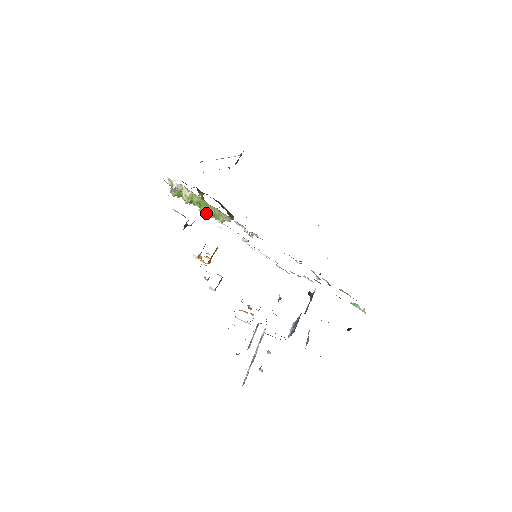
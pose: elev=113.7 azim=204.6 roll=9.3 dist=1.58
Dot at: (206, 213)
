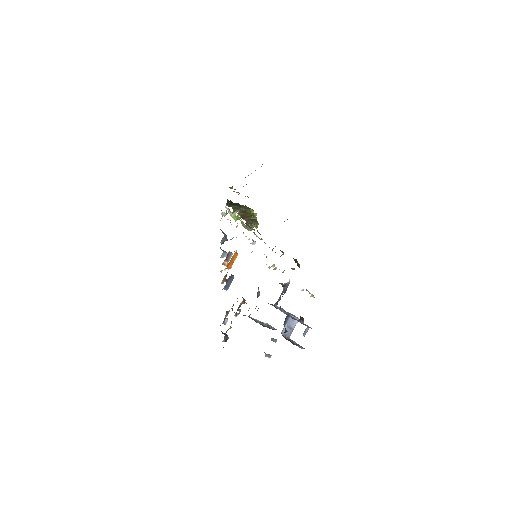
Dot at: occluded
